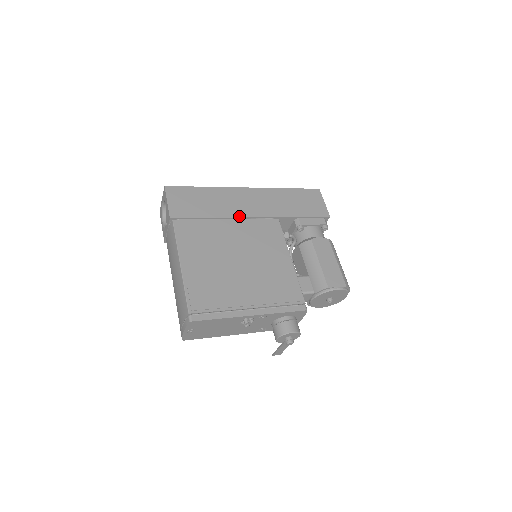
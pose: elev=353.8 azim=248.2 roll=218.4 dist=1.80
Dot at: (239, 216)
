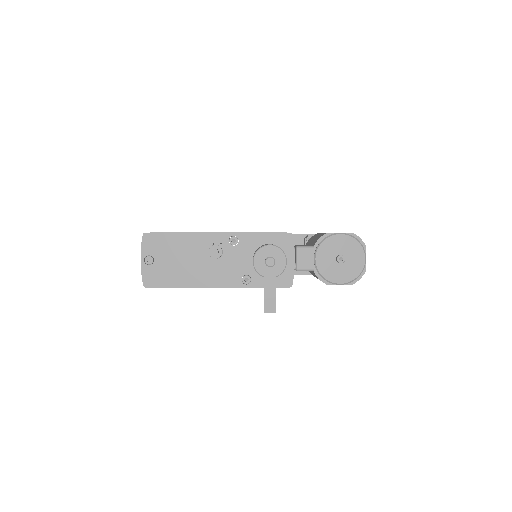
Dot at: occluded
